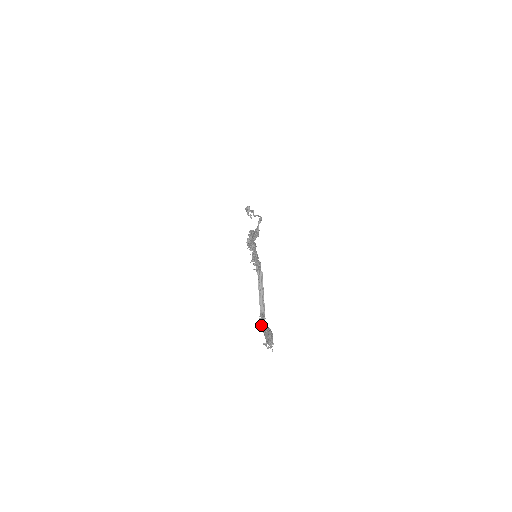
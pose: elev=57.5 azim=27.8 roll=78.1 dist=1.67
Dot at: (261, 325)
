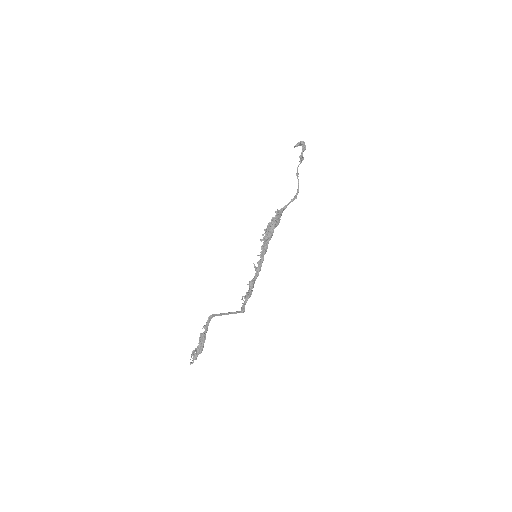
Dot at: (203, 334)
